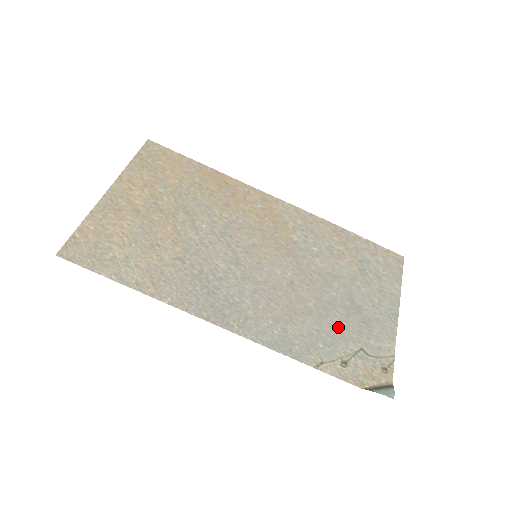
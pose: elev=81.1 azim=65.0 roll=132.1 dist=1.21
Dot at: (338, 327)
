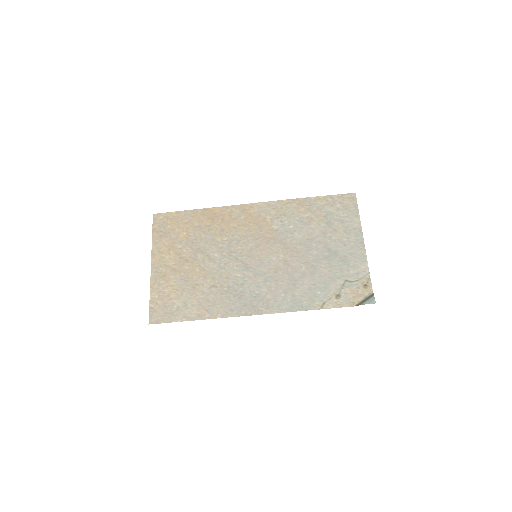
Dot at: (326, 274)
